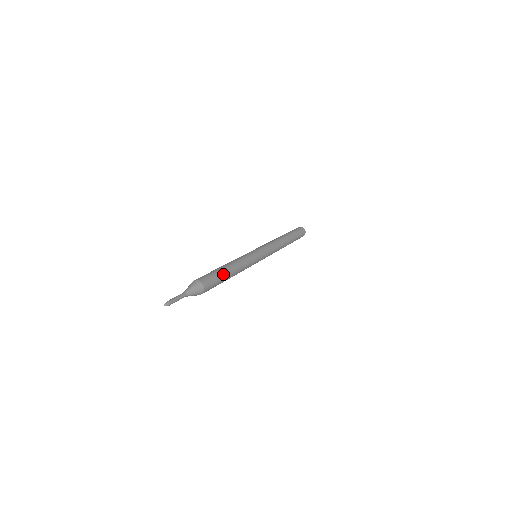
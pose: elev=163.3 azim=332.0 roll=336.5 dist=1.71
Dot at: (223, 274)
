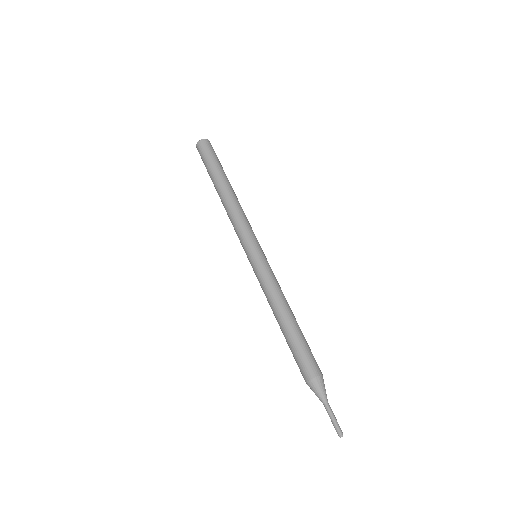
Dot at: (296, 337)
